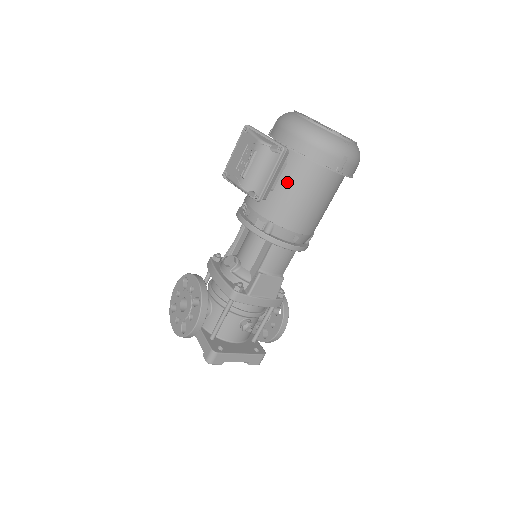
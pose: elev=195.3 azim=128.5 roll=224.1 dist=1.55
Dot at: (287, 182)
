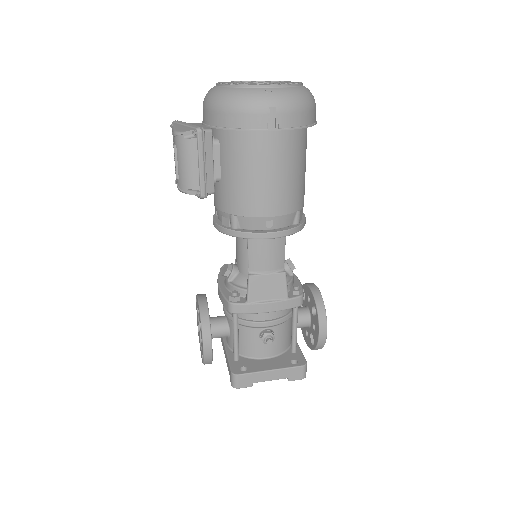
Dot at: (227, 164)
